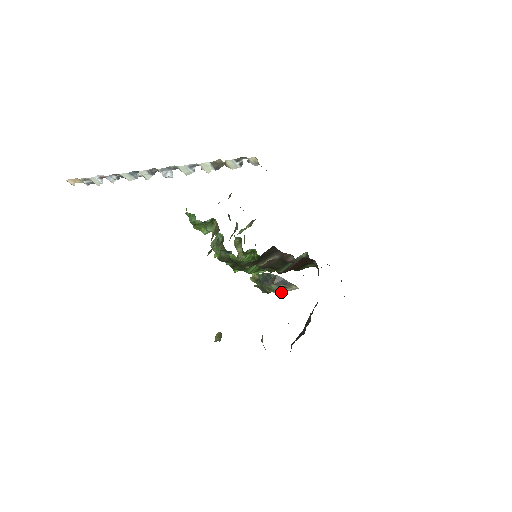
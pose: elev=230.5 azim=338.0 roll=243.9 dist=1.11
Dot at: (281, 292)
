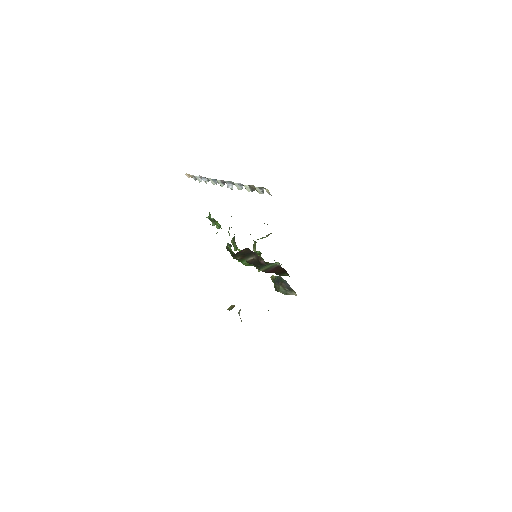
Dot at: (285, 294)
